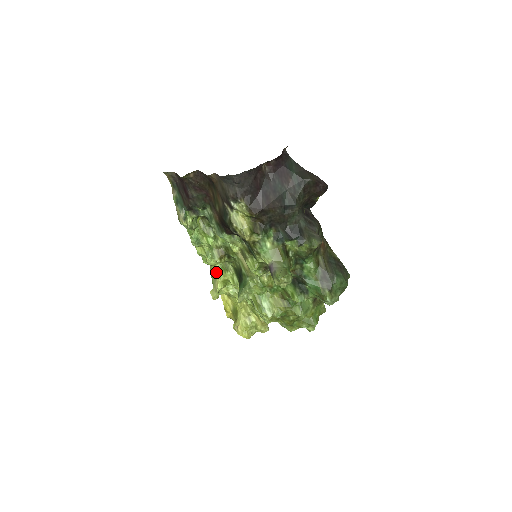
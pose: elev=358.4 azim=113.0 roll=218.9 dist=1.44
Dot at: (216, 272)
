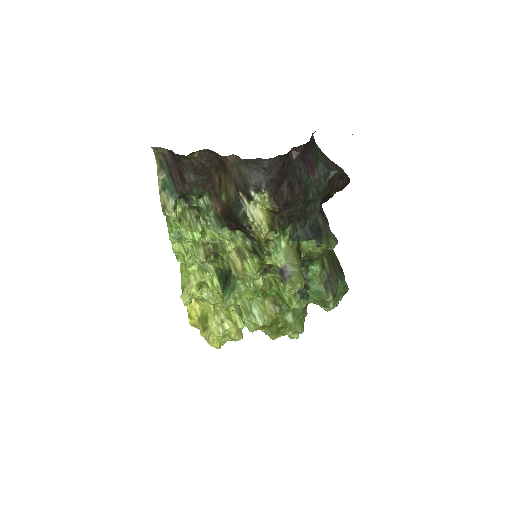
Dot at: (191, 273)
